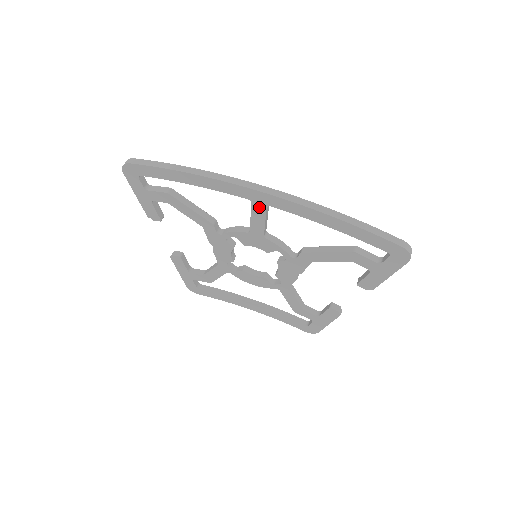
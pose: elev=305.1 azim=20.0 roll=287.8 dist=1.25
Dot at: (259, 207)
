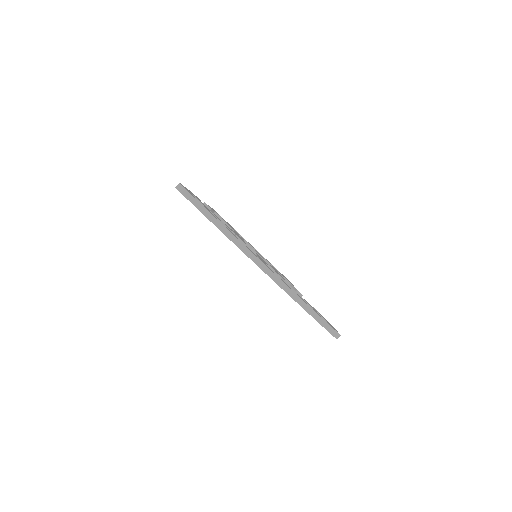
Dot at: occluded
